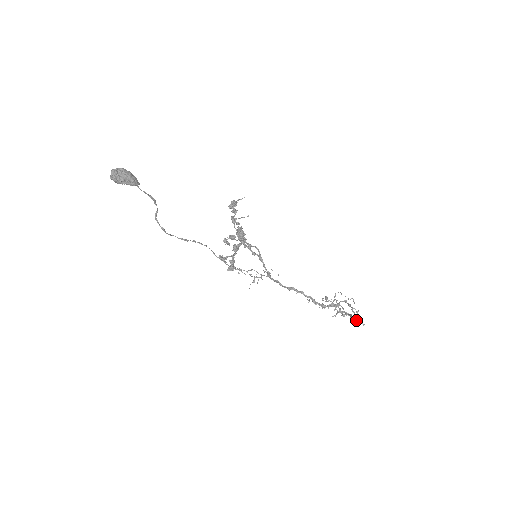
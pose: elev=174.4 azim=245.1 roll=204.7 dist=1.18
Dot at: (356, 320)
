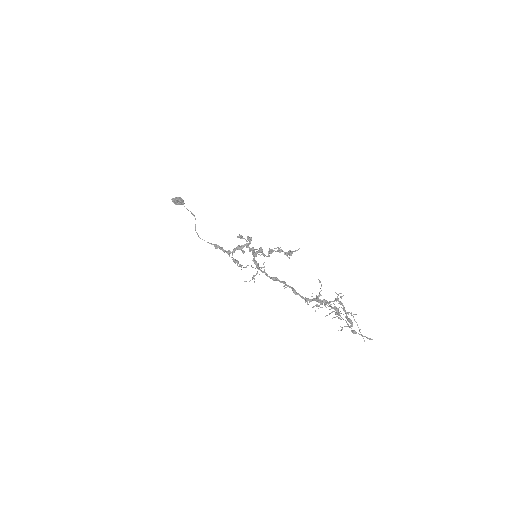
Dot at: (350, 323)
